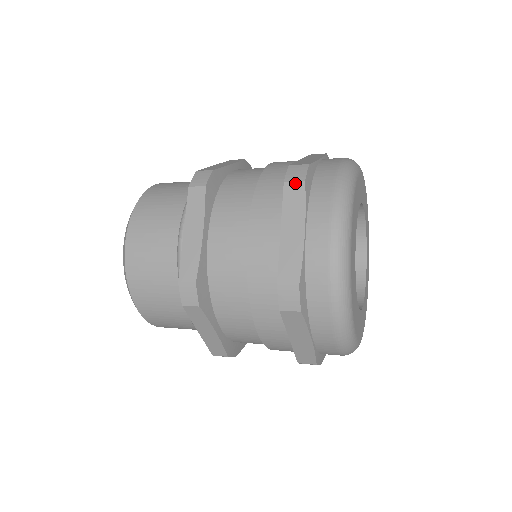
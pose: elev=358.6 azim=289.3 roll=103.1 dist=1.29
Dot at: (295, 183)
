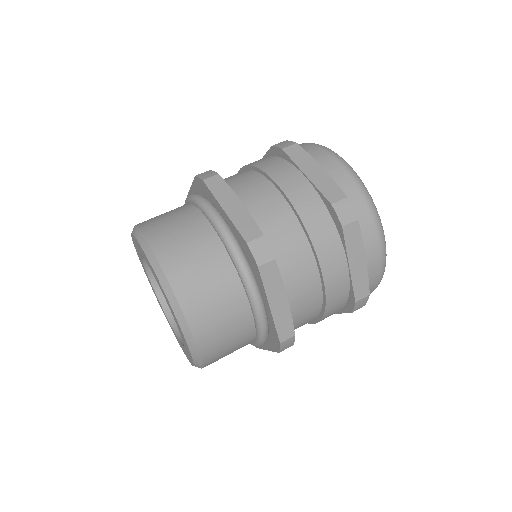
Dot at: occluded
